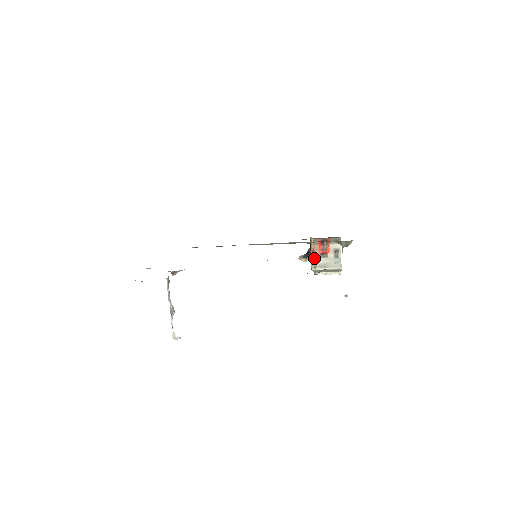
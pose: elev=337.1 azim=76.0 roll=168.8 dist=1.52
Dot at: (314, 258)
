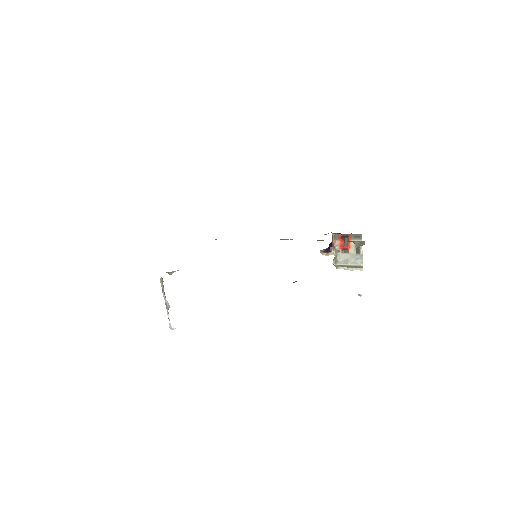
Dot at: (335, 253)
